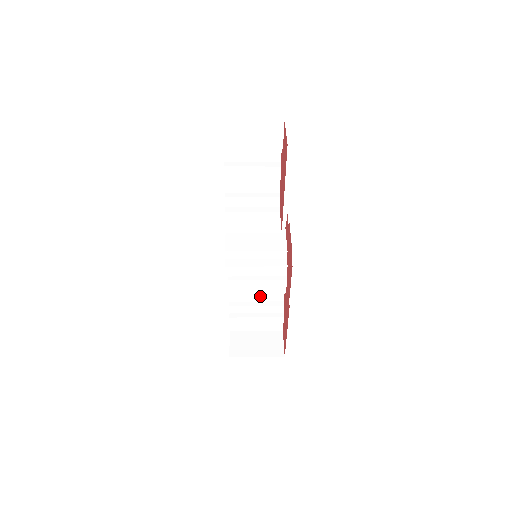
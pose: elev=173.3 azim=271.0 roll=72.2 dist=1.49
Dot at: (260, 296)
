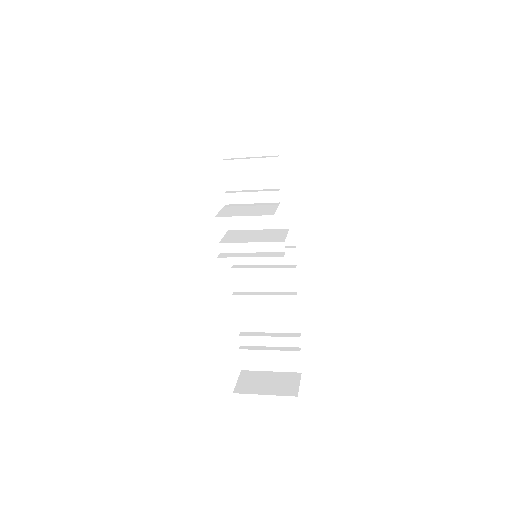
Dot at: (273, 325)
